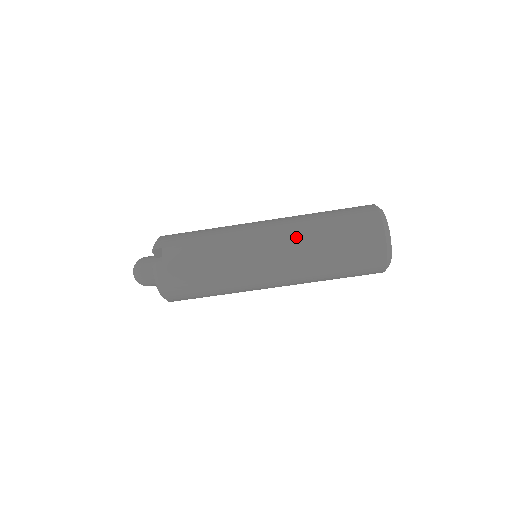
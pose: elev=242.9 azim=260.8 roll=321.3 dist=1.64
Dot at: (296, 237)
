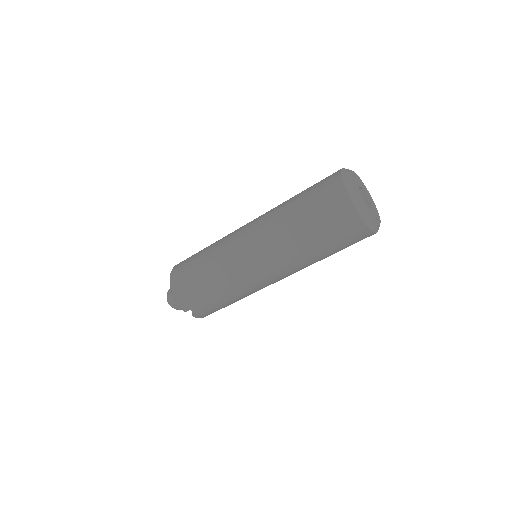
Dot at: (294, 266)
